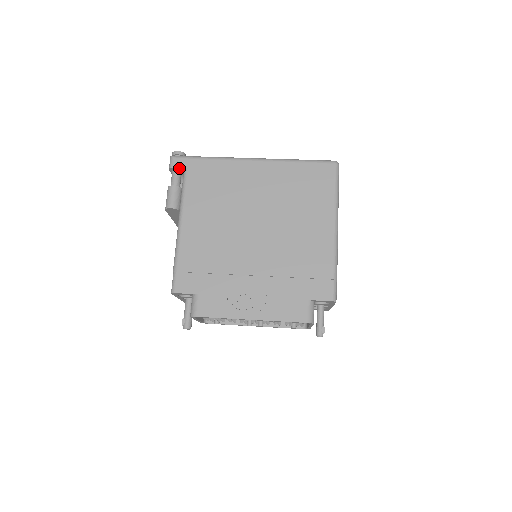
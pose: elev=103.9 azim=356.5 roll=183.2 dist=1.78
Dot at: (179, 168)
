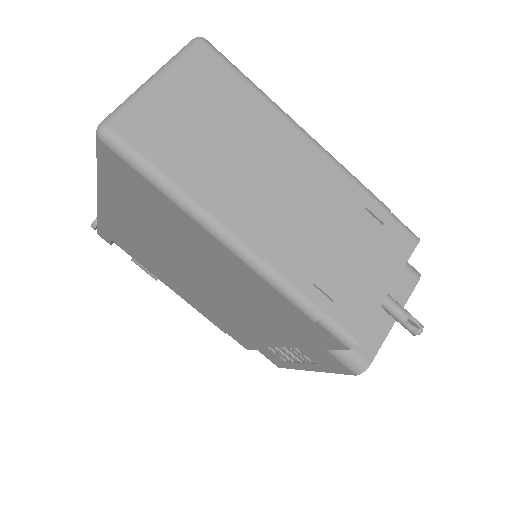
Dot at: (111, 242)
